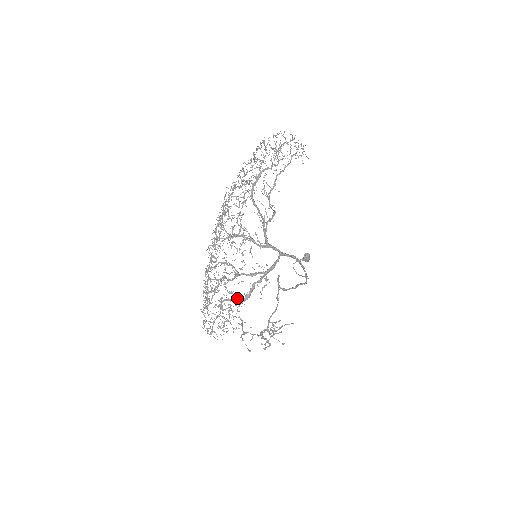
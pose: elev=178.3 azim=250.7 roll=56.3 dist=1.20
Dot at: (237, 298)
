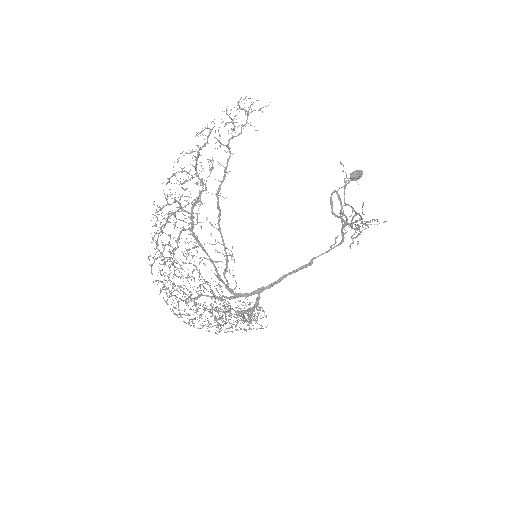
Dot at: (244, 318)
